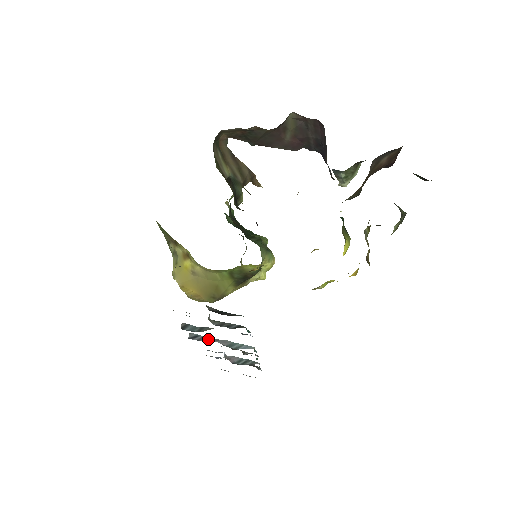
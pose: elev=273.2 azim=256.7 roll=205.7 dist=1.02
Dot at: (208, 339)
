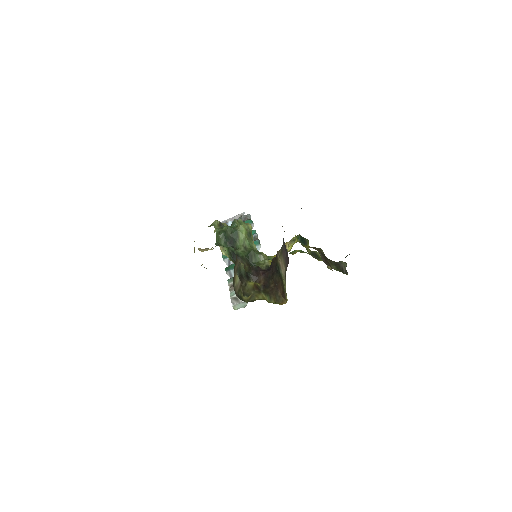
Dot at: occluded
